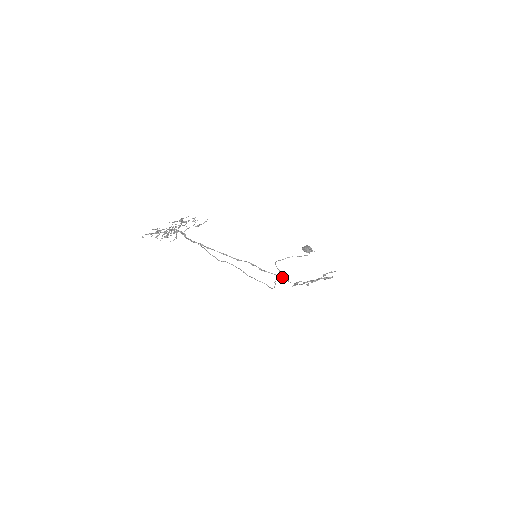
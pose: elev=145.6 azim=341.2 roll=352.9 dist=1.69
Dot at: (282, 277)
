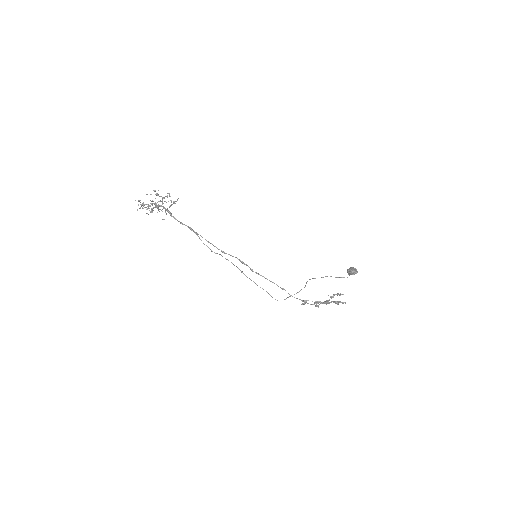
Dot at: (278, 286)
